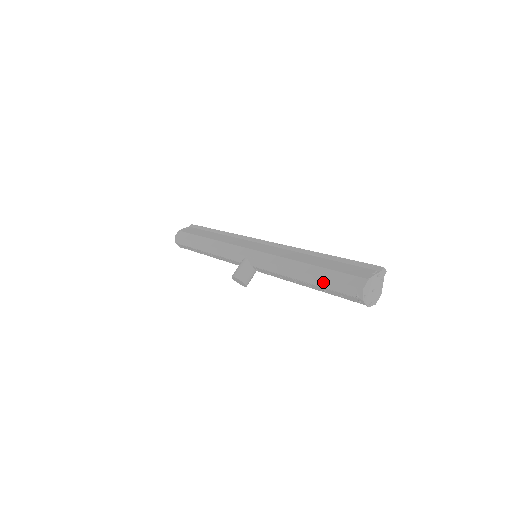
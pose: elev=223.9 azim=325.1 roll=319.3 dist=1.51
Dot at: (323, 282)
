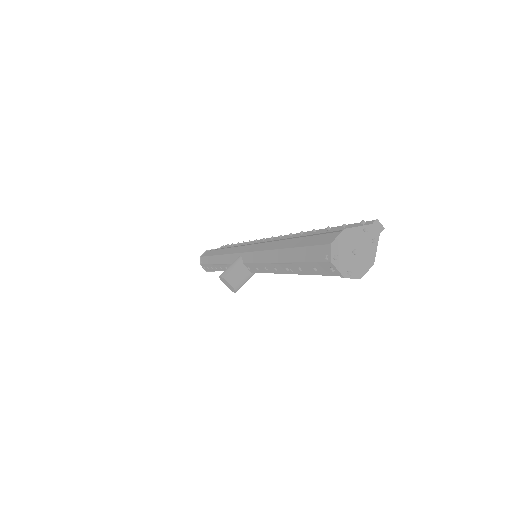
Dot at: (296, 254)
